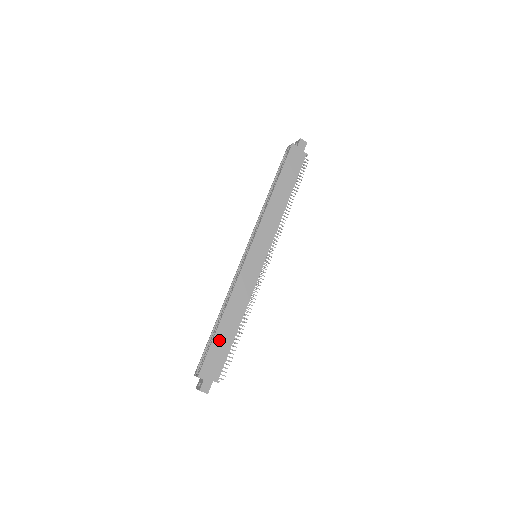
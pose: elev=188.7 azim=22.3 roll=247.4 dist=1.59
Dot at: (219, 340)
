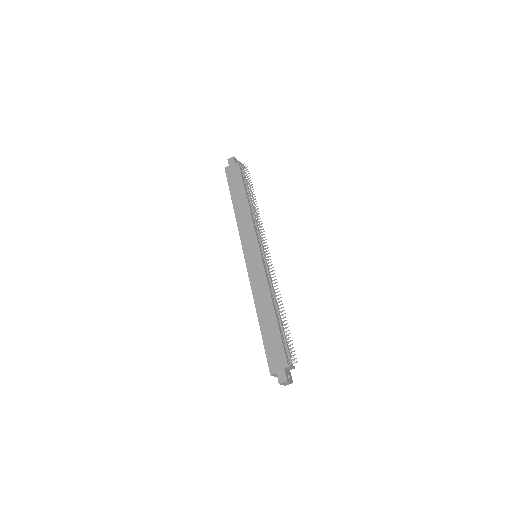
Dot at: (267, 335)
